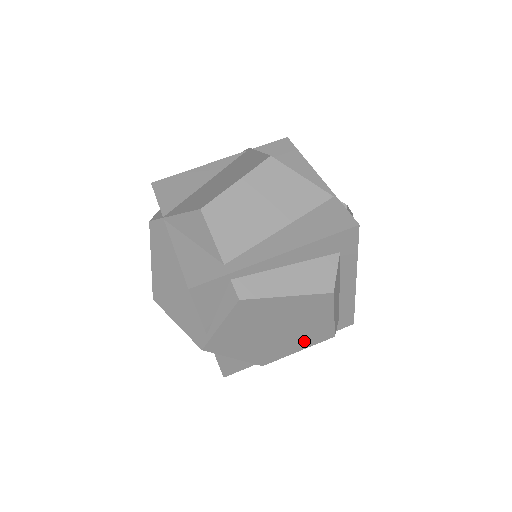
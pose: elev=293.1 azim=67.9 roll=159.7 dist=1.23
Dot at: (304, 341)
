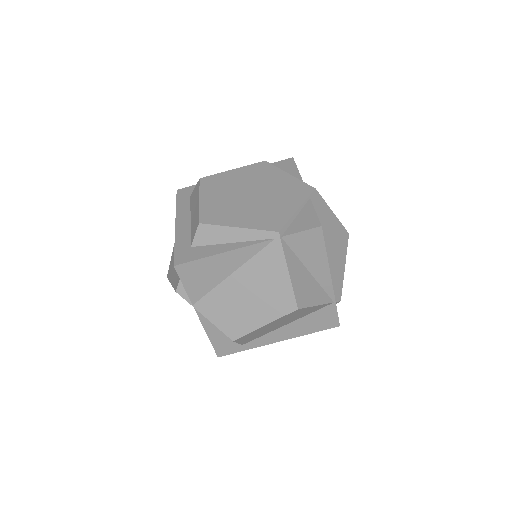
Dot at: occluded
